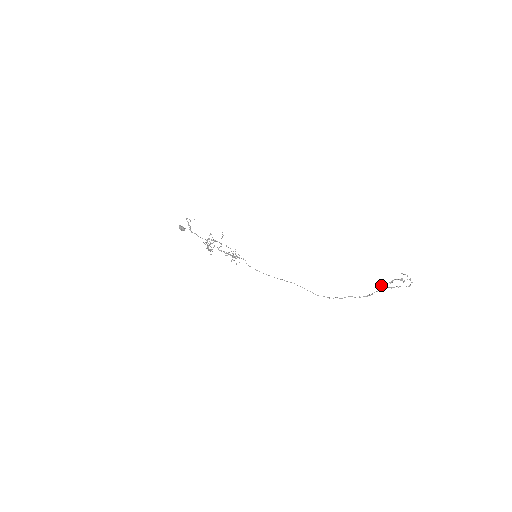
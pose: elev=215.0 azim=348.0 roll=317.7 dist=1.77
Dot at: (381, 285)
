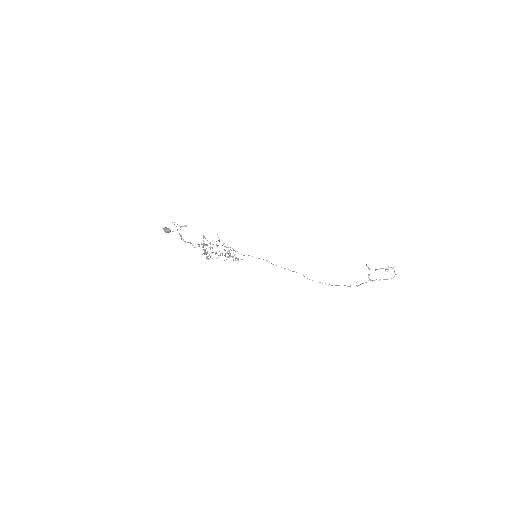
Dot at: (369, 275)
